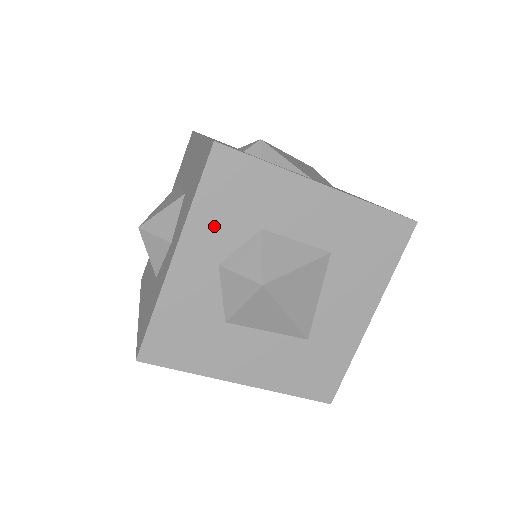
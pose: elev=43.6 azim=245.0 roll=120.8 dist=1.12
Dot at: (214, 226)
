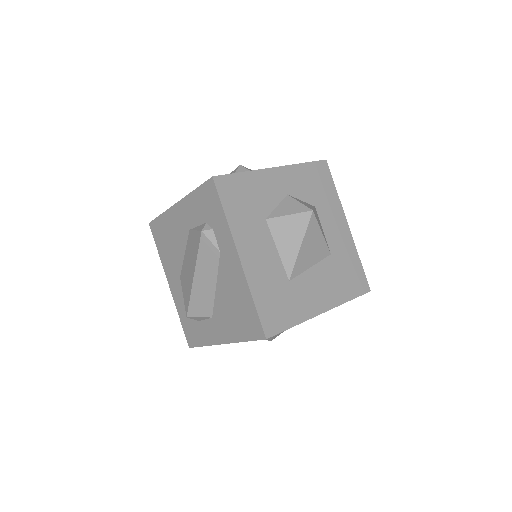
Dot at: (300, 180)
